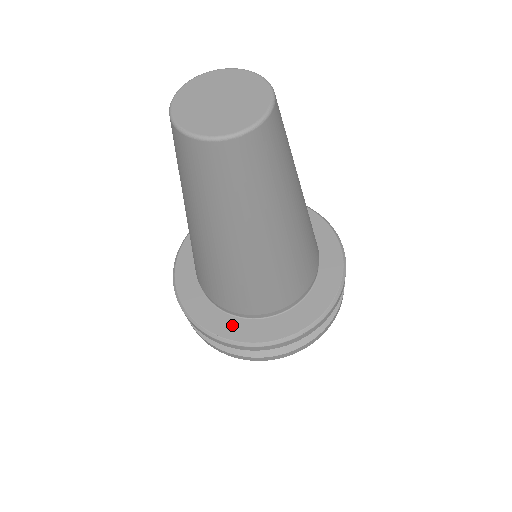
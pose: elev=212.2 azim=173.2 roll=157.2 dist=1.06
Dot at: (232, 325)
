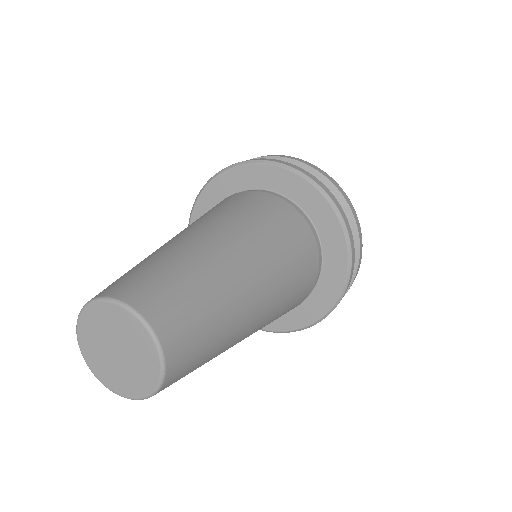
Dot at: occluded
